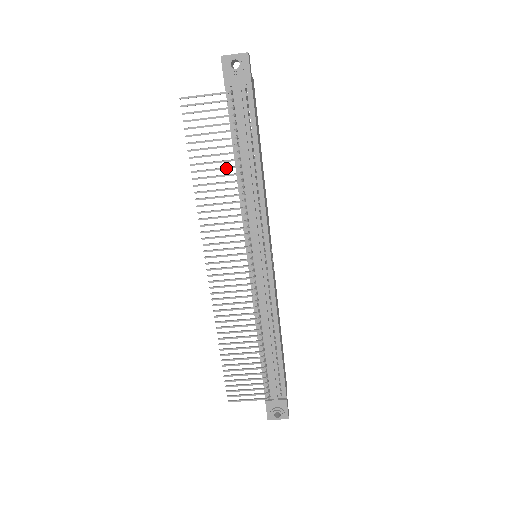
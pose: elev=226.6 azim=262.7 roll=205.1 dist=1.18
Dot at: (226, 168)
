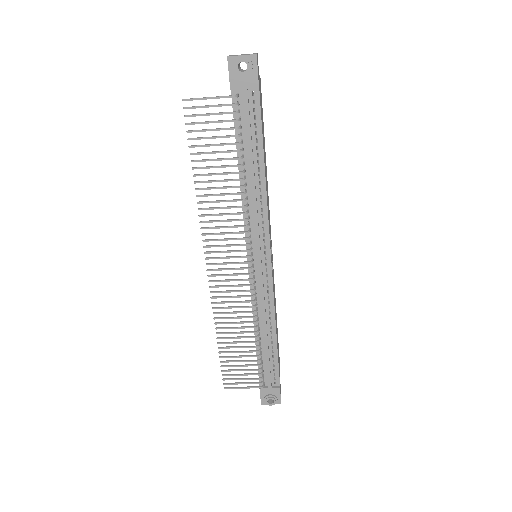
Dot at: (229, 173)
